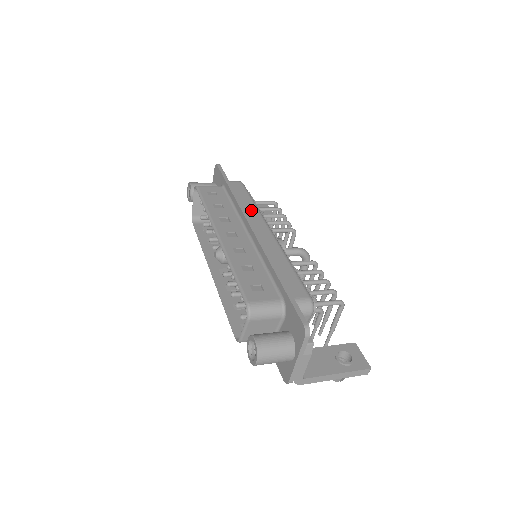
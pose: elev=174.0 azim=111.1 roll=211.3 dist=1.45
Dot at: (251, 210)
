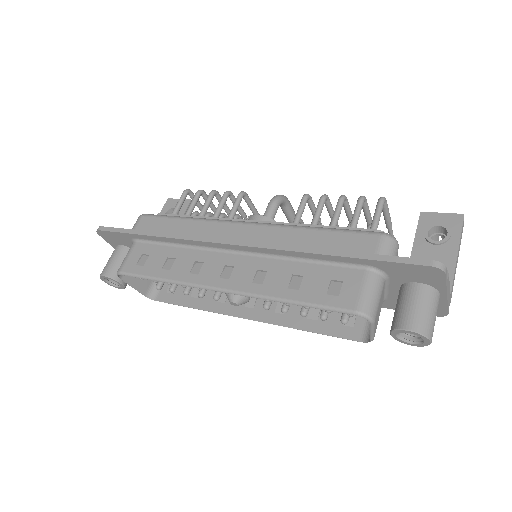
Dot at: (198, 228)
